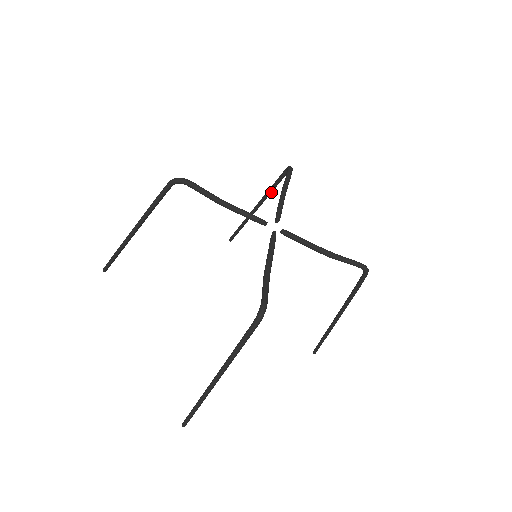
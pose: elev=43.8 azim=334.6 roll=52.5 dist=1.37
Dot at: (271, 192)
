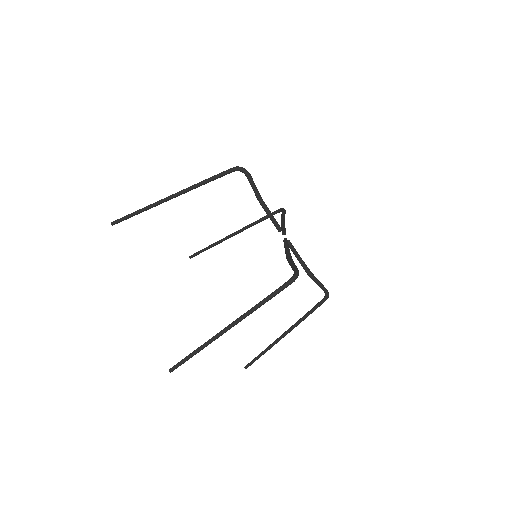
Dot at: occluded
